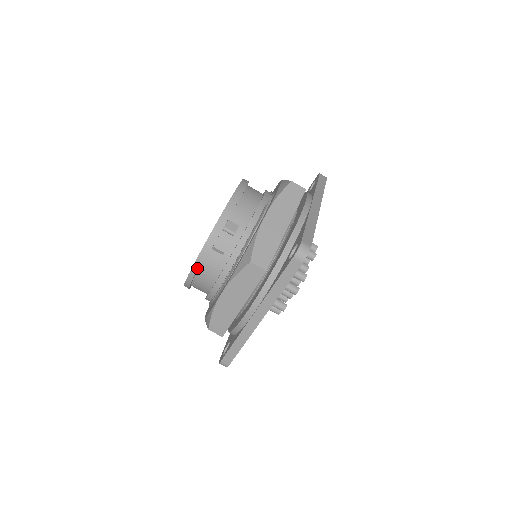
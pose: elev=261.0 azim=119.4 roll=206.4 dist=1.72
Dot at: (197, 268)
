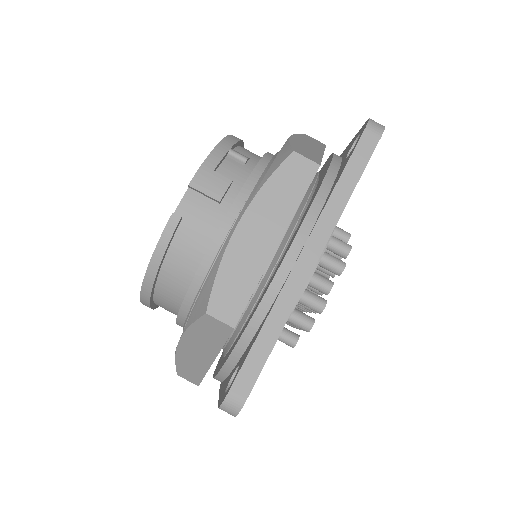
Dot at: (184, 211)
